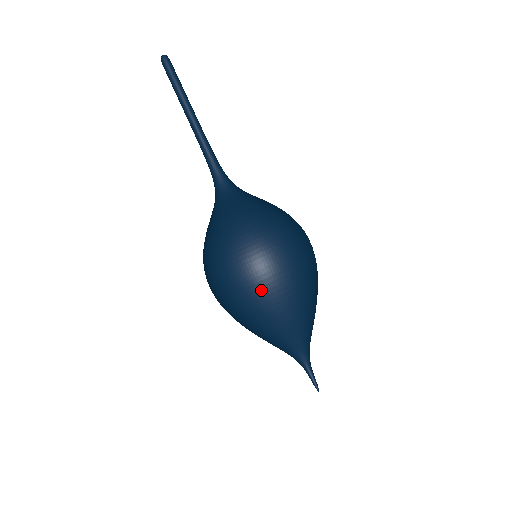
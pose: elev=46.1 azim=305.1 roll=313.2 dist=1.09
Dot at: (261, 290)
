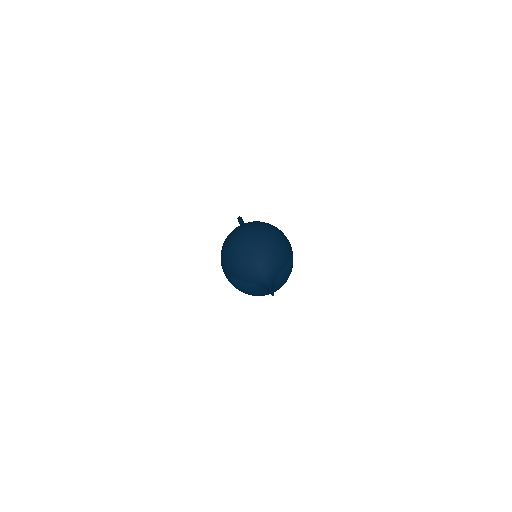
Dot at: (258, 230)
